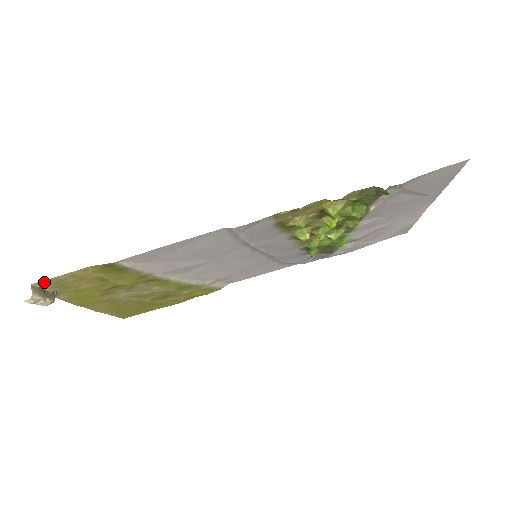
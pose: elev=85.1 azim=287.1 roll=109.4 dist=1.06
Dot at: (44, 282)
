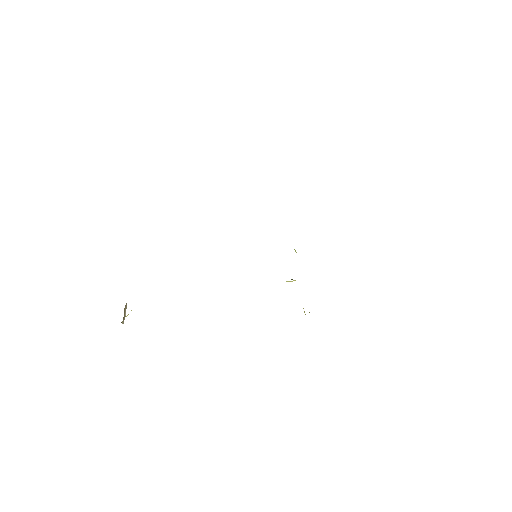
Dot at: occluded
